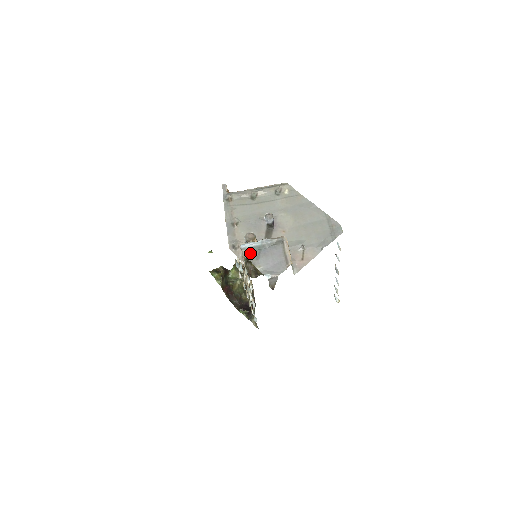
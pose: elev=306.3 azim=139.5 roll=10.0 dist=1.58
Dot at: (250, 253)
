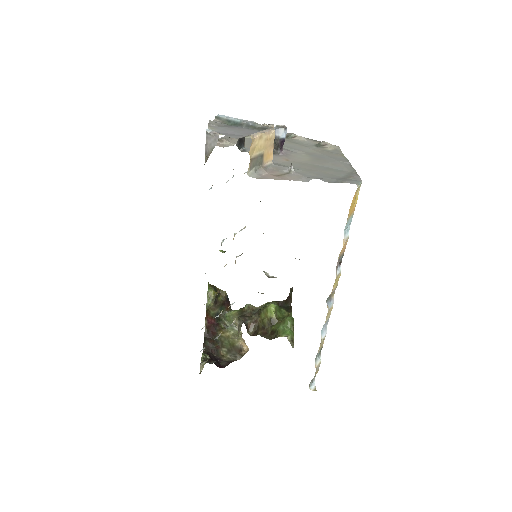
Dot at: (219, 122)
